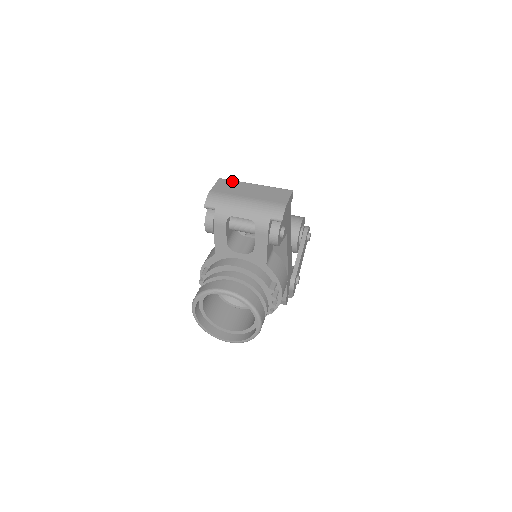
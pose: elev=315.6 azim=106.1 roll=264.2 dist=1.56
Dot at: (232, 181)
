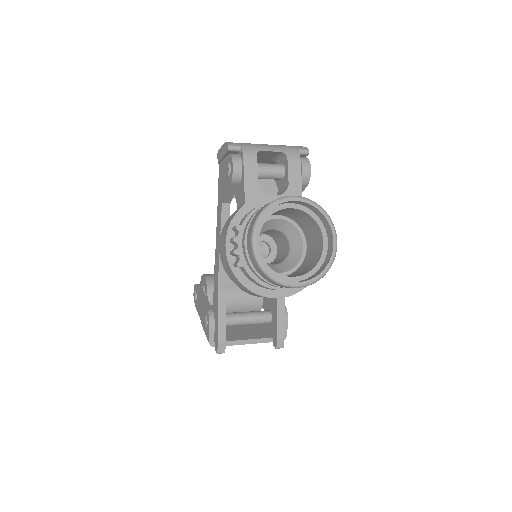
Dot at: occluded
